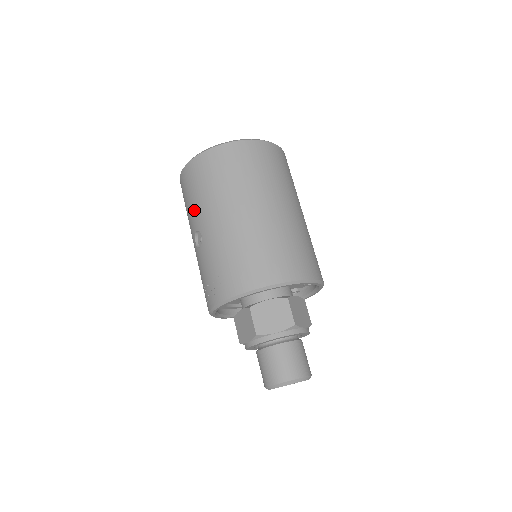
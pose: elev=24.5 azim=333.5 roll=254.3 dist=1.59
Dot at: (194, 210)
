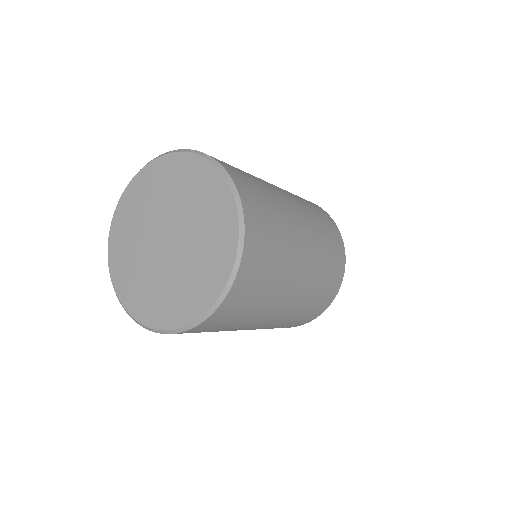
Dot at: occluded
